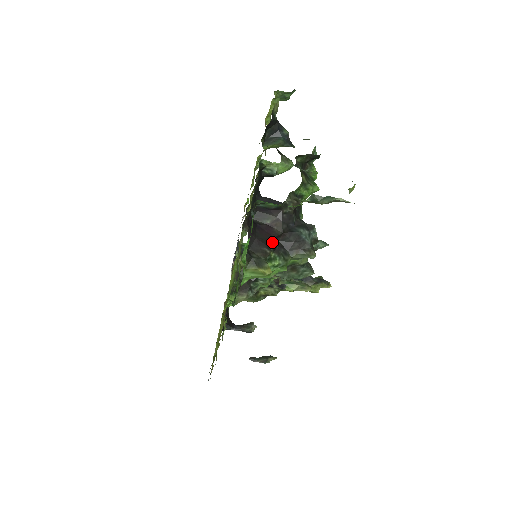
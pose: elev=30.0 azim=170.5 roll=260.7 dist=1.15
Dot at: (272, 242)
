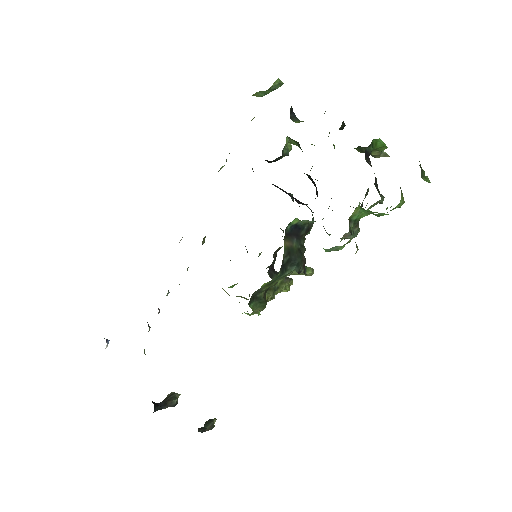
Dot at: occluded
